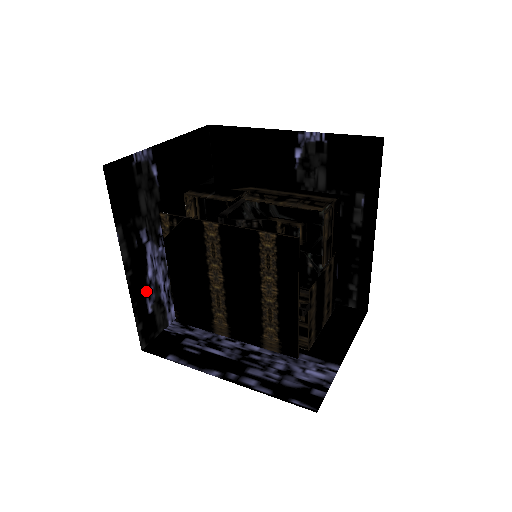
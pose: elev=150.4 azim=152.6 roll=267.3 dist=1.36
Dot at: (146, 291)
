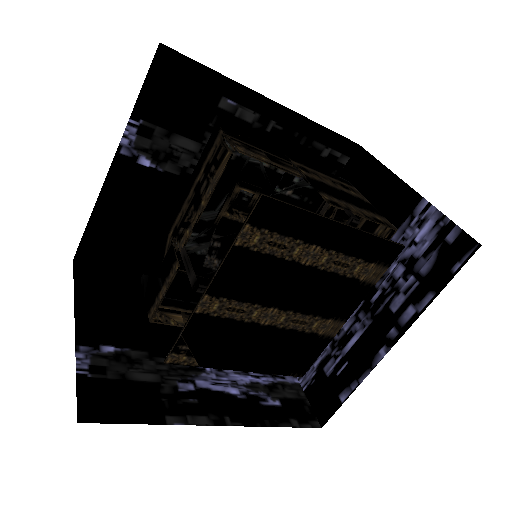
Dot at: (254, 403)
